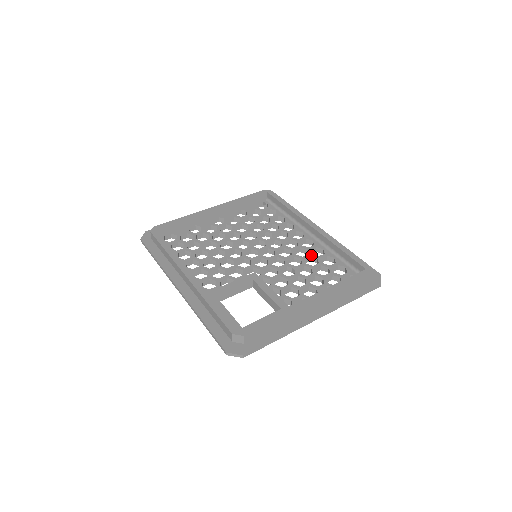
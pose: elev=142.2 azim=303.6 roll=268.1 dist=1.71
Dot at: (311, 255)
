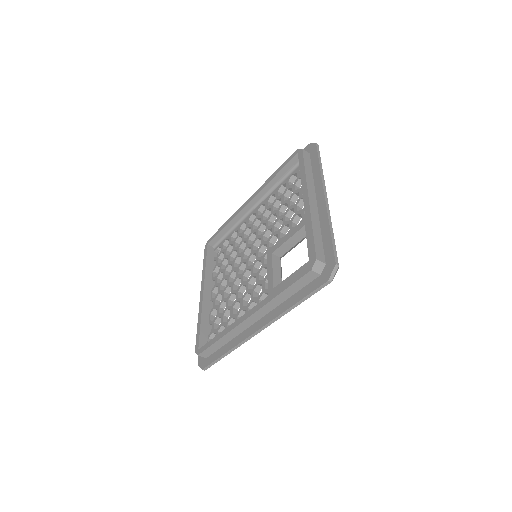
Dot at: (272, 205)
